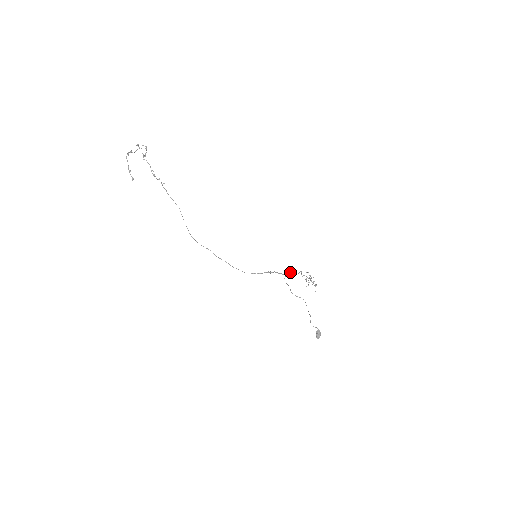
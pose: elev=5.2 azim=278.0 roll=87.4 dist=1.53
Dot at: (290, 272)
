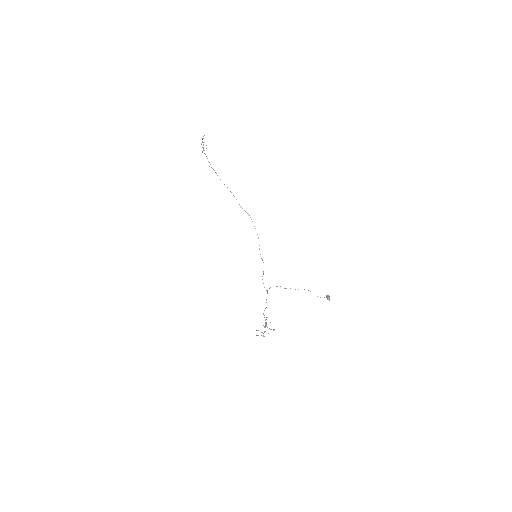
Dot at: occluded
